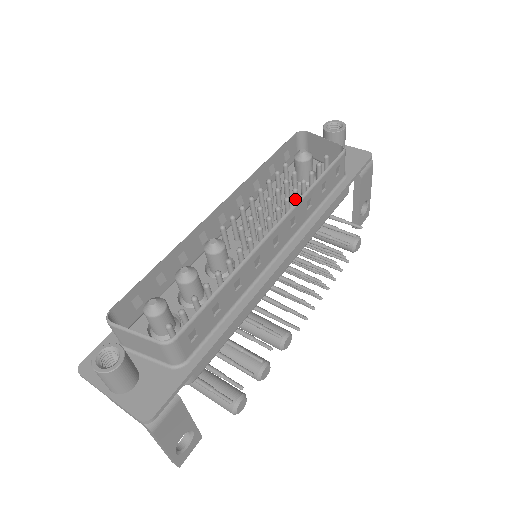
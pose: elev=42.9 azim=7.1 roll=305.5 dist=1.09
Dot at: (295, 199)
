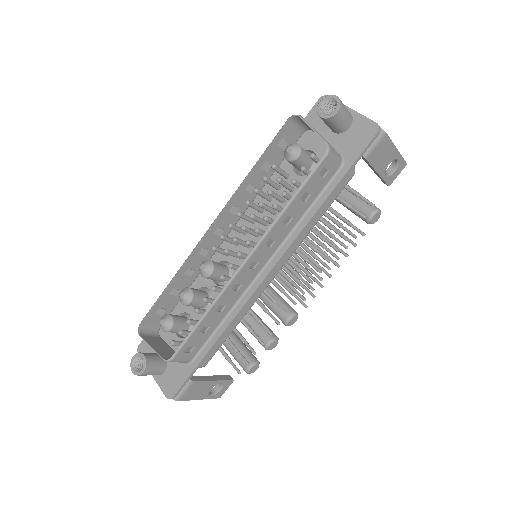
Dot at: (278, 211)
